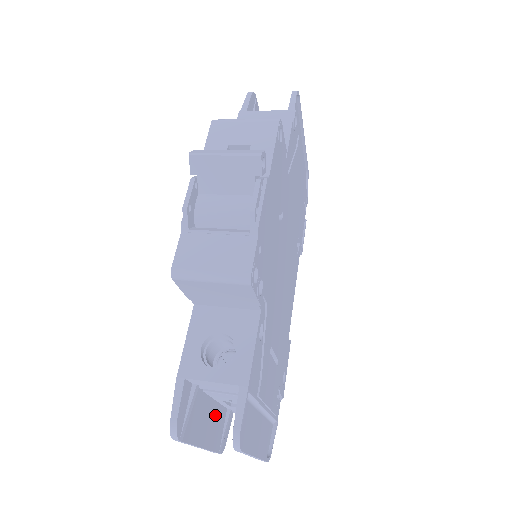
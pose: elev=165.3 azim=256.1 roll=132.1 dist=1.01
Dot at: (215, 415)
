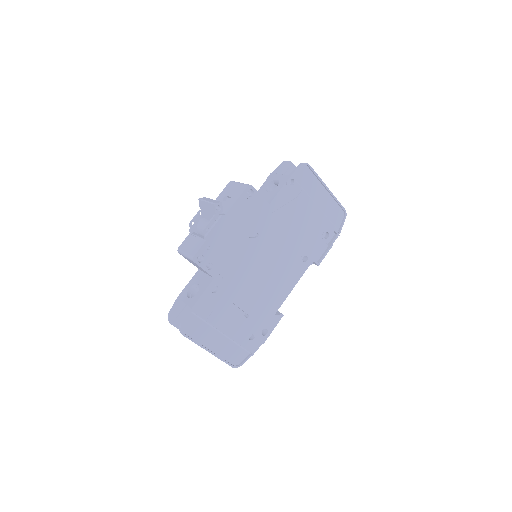
Dot at: occluded
